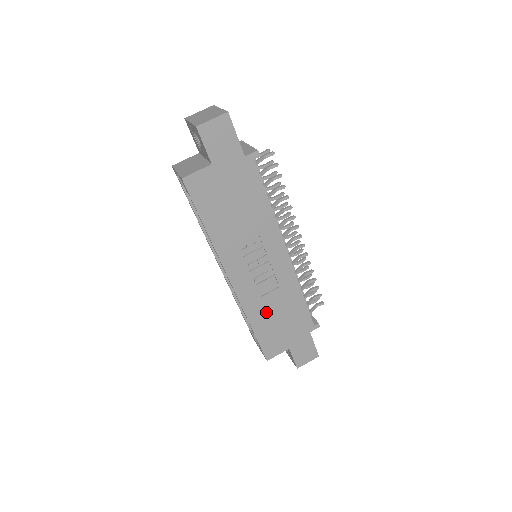
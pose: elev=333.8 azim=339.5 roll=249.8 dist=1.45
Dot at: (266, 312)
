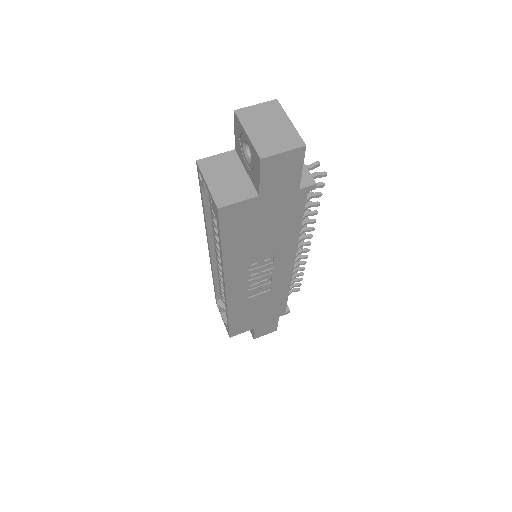
Dot at: (248, 307)
